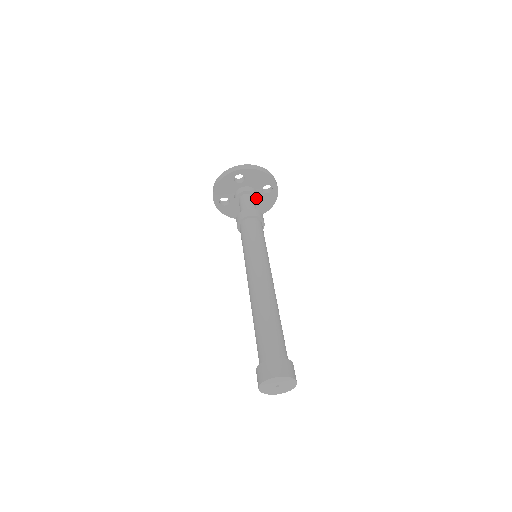
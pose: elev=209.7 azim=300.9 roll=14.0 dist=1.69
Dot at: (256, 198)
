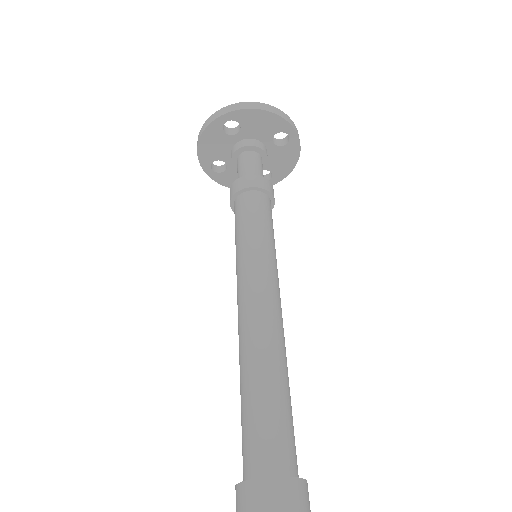
Dot at: (264, 156)
